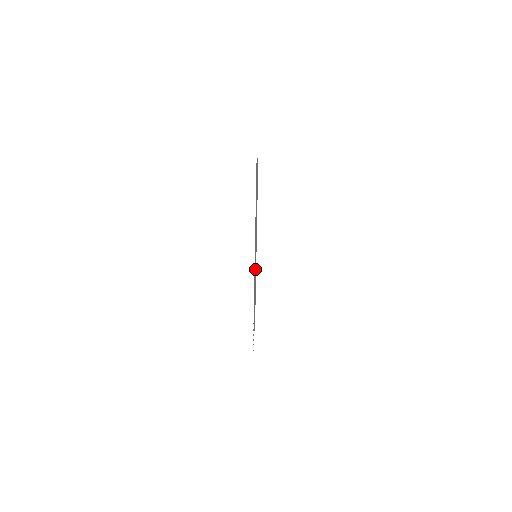
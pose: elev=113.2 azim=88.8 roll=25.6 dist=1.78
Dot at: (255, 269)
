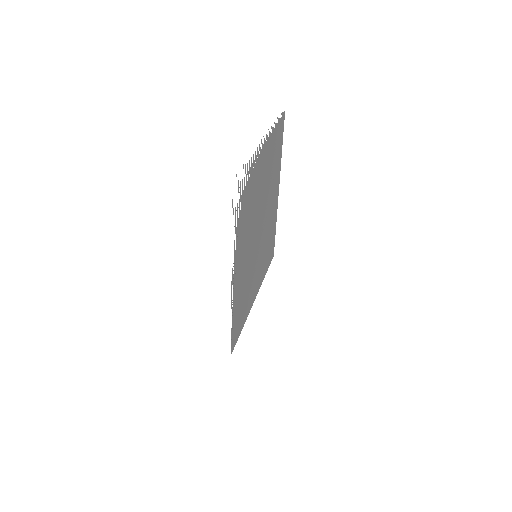
Dot at: (254, 236)
